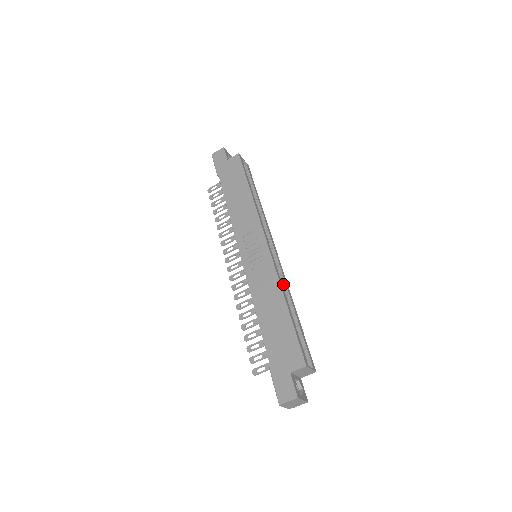
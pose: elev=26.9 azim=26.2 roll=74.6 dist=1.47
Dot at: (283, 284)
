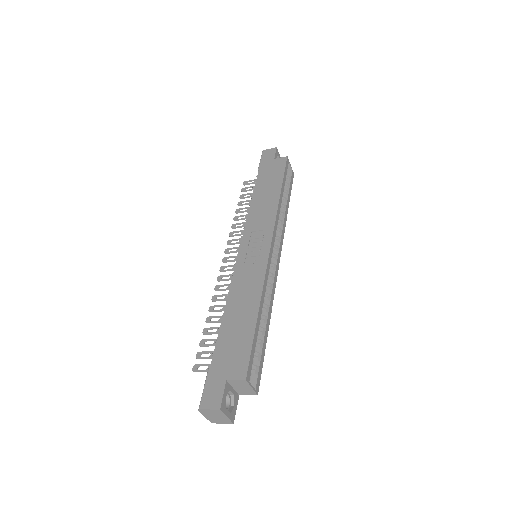
Dot at: (268, 292)
